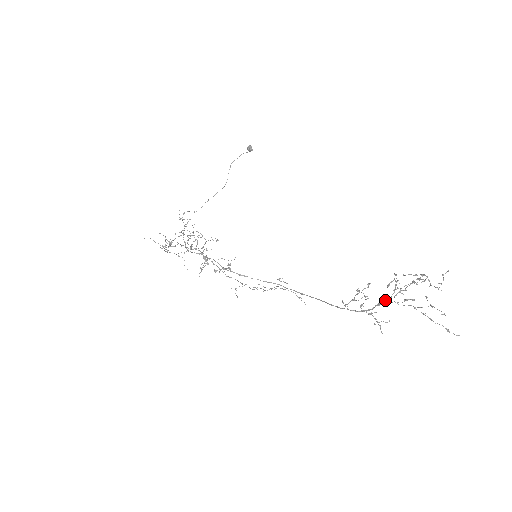
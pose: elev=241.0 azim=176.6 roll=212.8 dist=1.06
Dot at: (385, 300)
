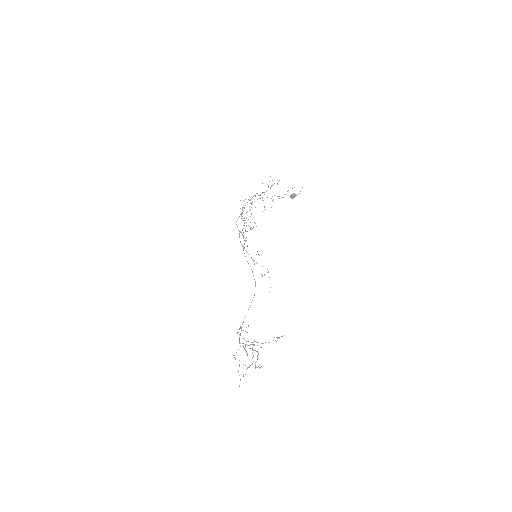
Dot at: occluded
